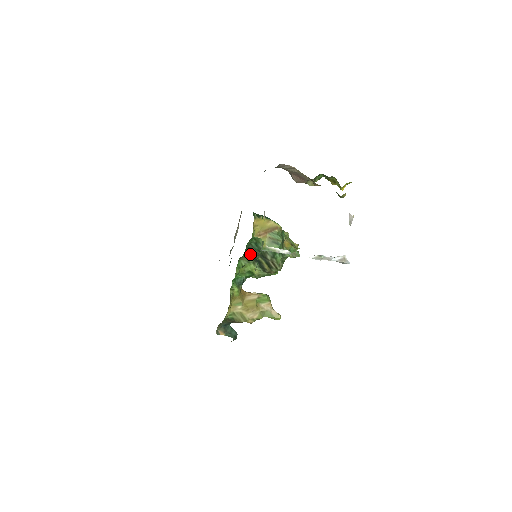
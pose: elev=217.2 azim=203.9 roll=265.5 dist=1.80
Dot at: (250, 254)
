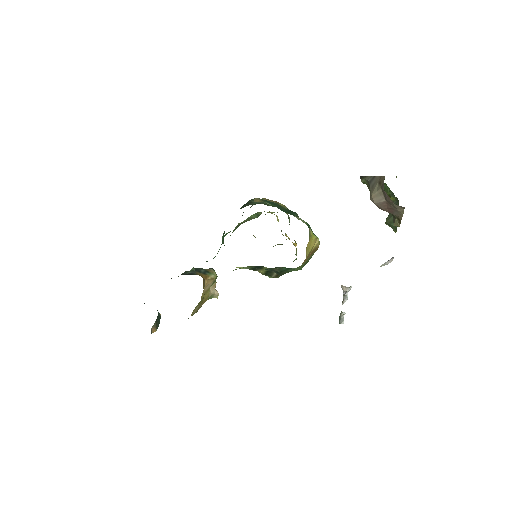
Dot at: occluded
